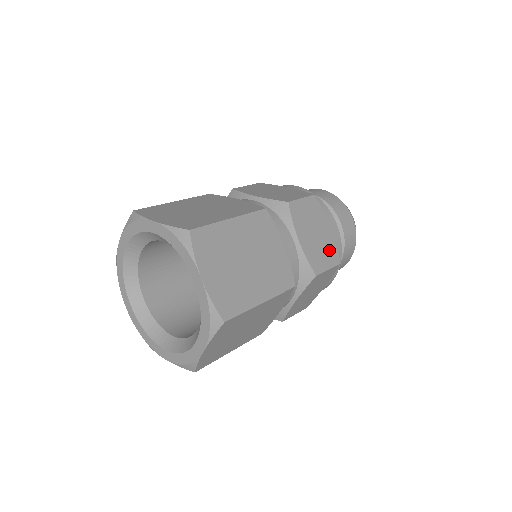
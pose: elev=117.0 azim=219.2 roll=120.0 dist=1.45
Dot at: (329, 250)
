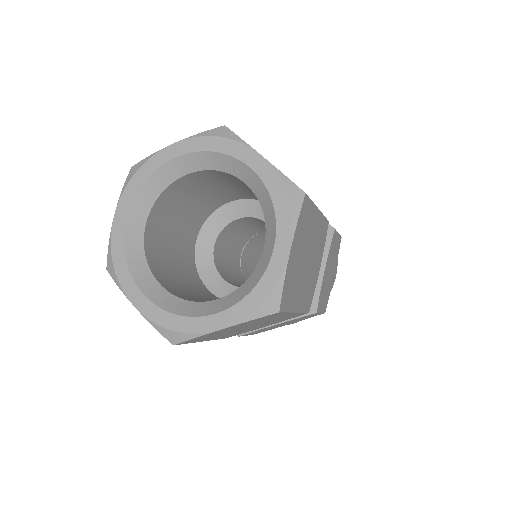
Dot at: occluded
